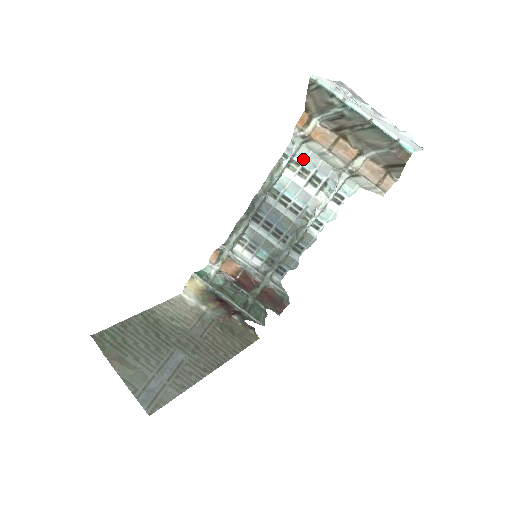
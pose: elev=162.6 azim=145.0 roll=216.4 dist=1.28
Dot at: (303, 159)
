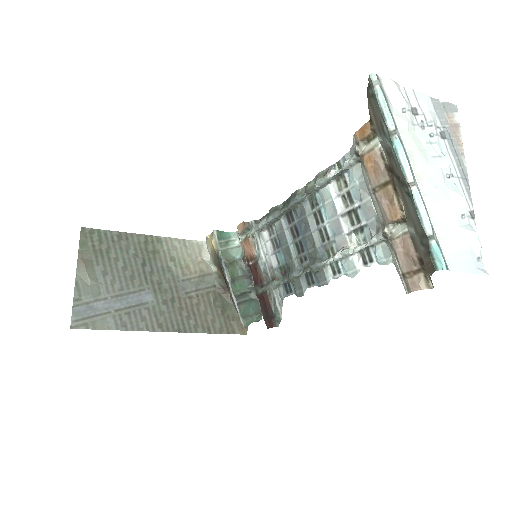
Dot at: (353, 182)
